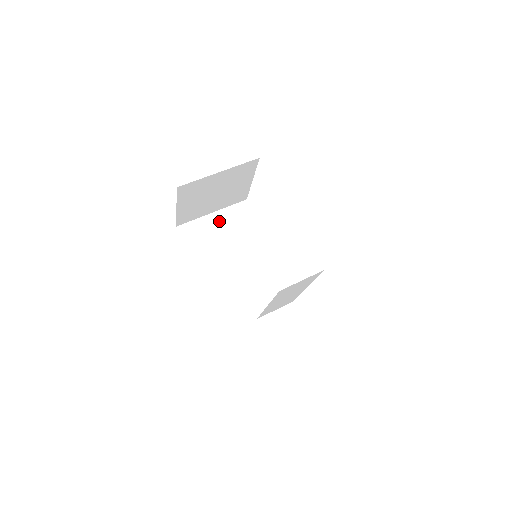
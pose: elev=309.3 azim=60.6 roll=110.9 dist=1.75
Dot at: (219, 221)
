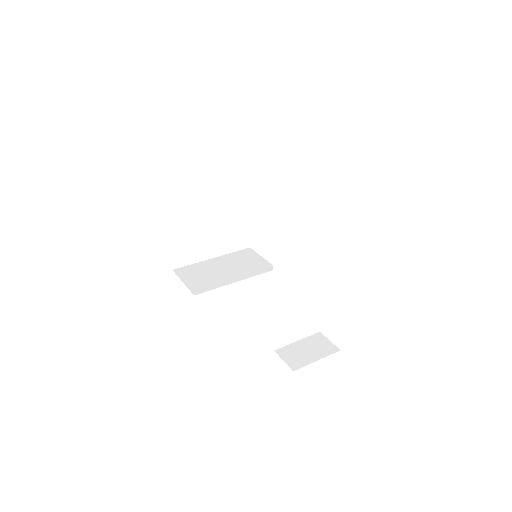
Dot at: (220, 262)
